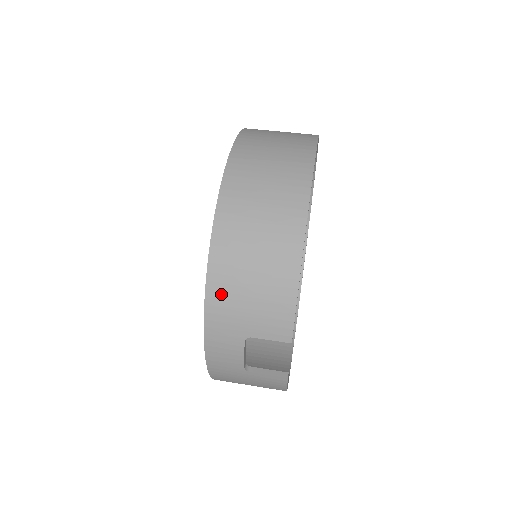
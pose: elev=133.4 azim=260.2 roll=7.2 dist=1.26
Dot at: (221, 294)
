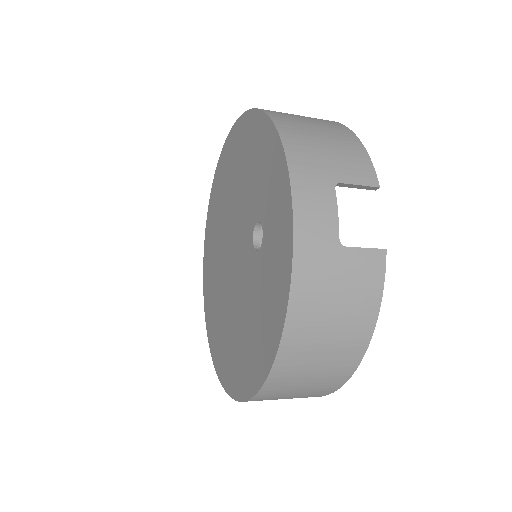
Dot at: (297, 142)
